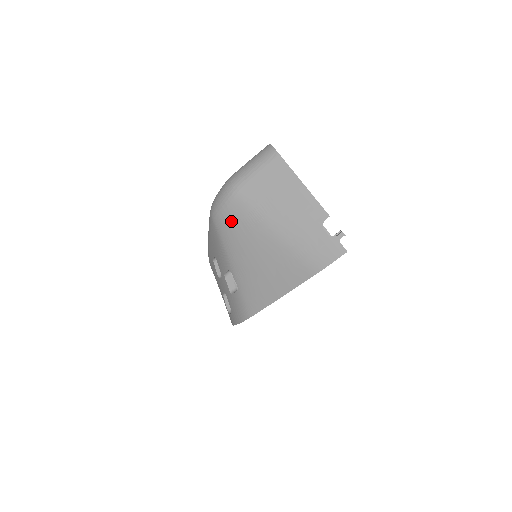
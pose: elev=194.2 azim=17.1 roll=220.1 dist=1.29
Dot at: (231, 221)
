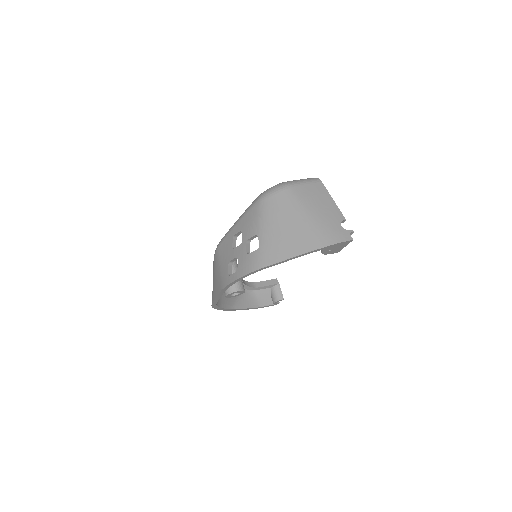
Dot at: (277, 202)
